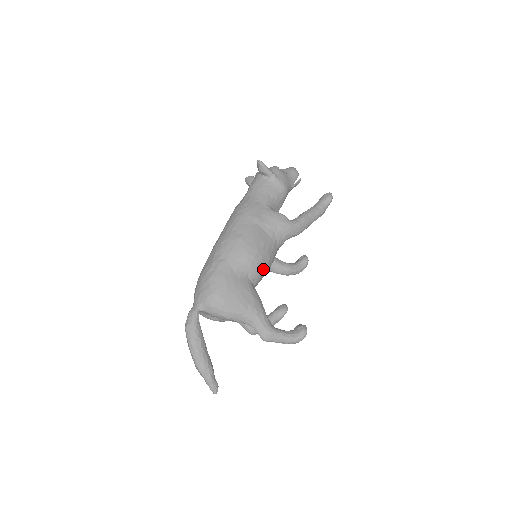
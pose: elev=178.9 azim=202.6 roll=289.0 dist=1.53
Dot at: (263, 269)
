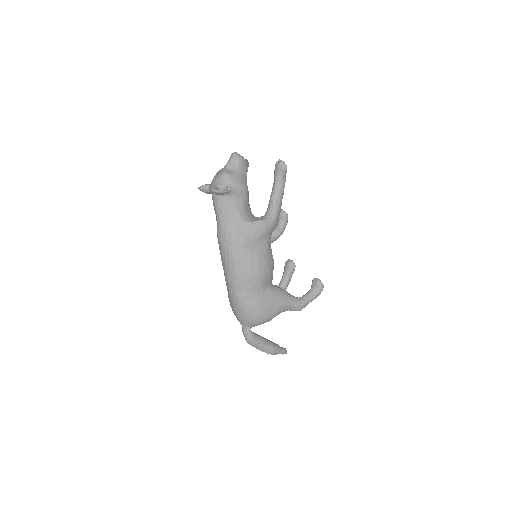
Dot at: (272, 271)
